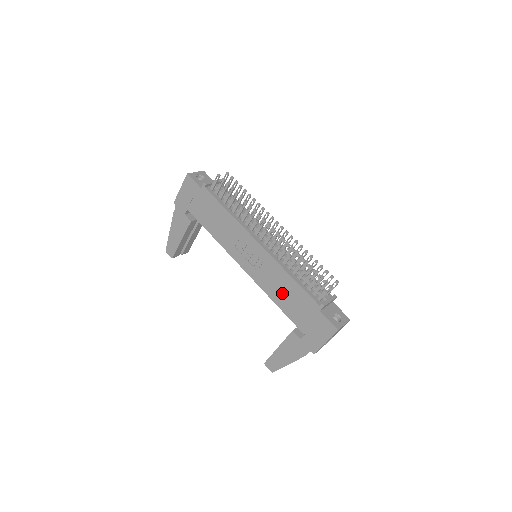
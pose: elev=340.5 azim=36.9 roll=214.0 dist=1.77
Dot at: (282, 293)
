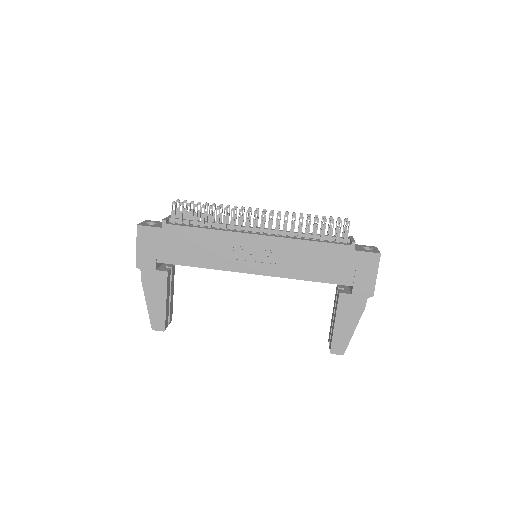
Dot at: (308, 264)
